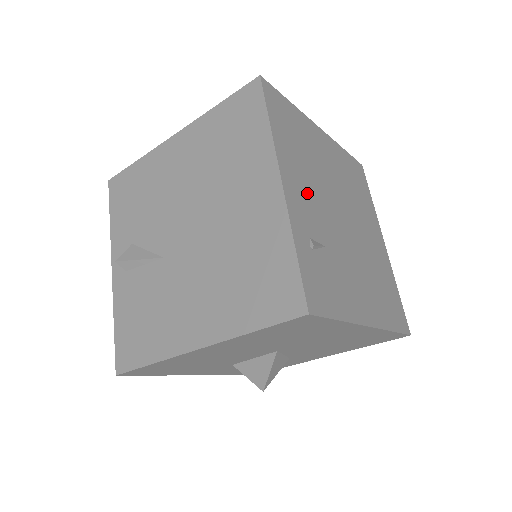
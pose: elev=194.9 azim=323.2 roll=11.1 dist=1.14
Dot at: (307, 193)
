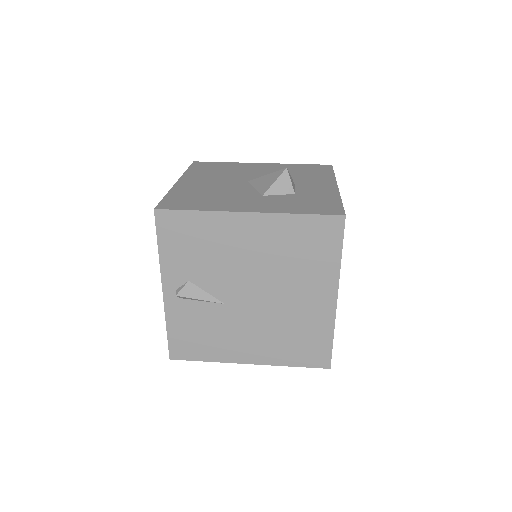
Dot at: occluded
